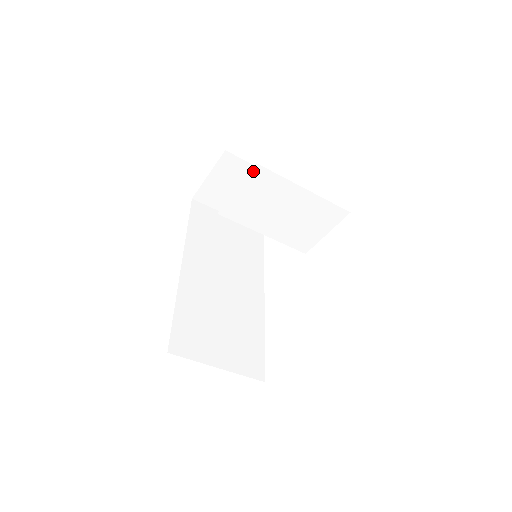
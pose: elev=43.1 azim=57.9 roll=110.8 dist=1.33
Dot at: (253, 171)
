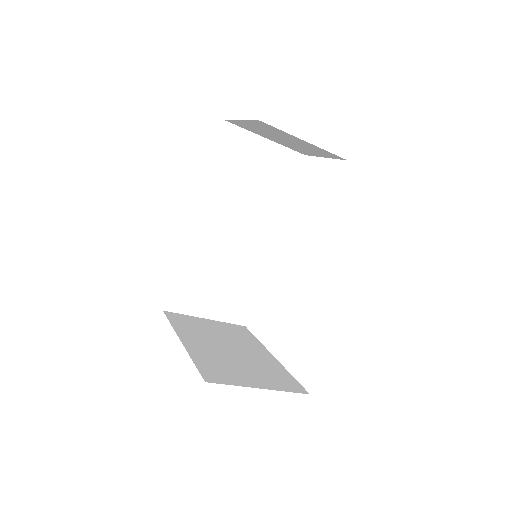
Dot at: occluded
